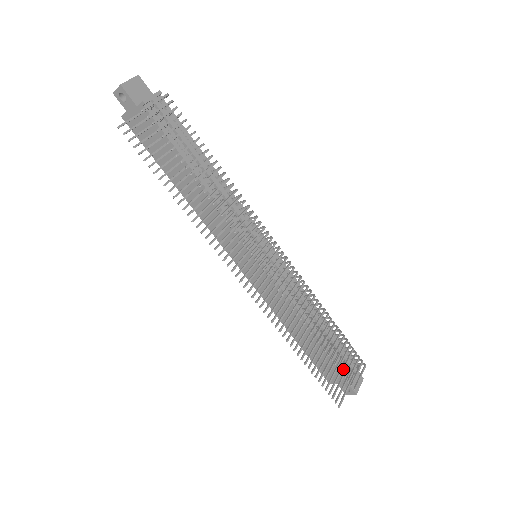
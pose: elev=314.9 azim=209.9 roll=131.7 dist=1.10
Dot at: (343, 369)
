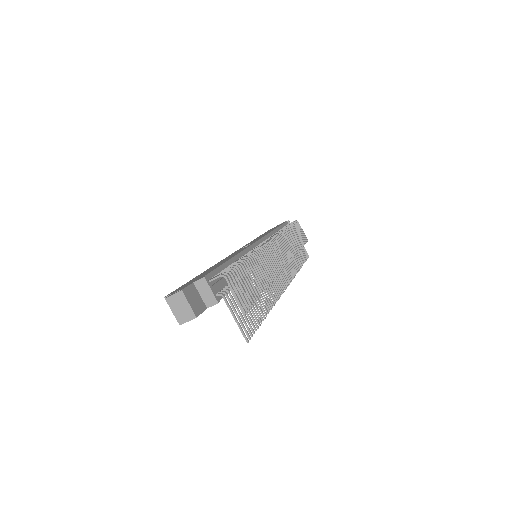
Dot at: (304, 241)
